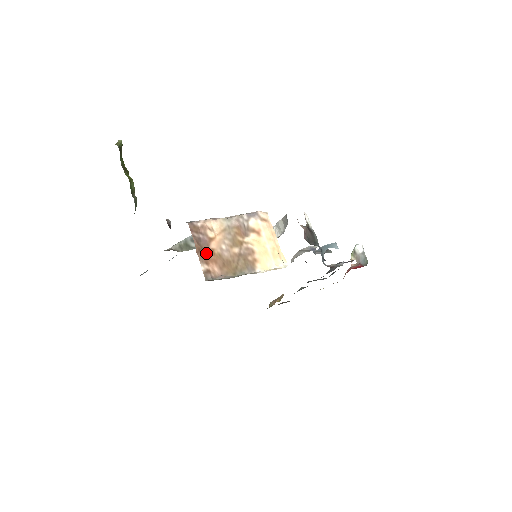
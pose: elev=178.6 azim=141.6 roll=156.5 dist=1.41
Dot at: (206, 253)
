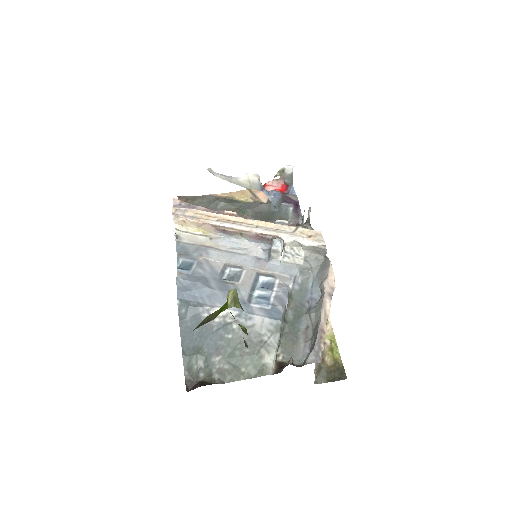
Dot at: occluded
